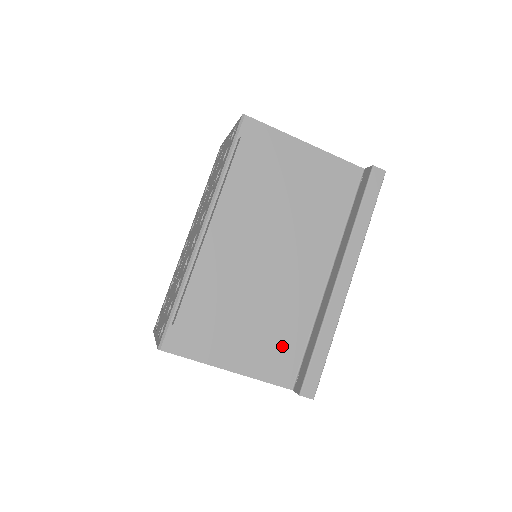
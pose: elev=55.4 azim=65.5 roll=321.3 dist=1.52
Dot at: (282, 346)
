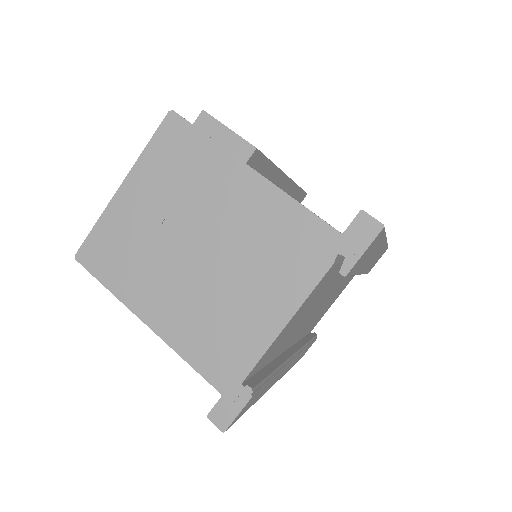
Dot at: occluded
